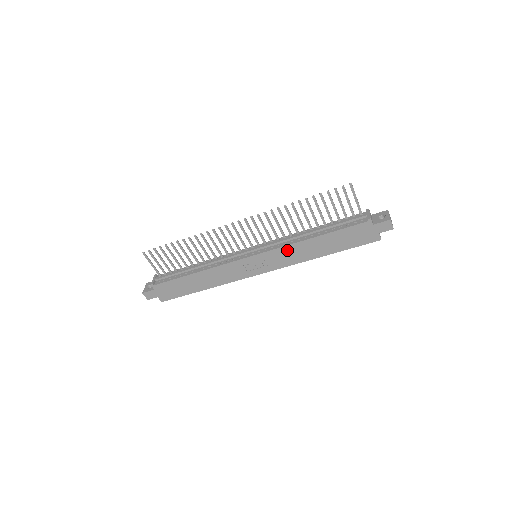
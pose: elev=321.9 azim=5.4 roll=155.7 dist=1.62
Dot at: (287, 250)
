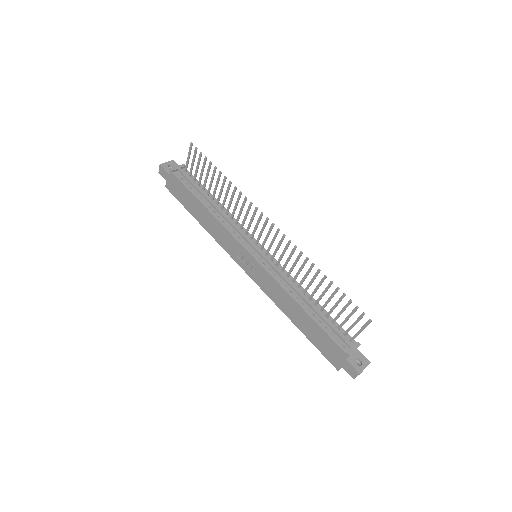
Dot at: (276, 286)
